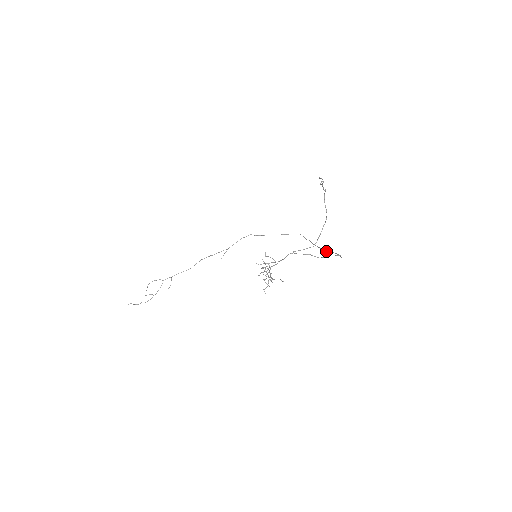
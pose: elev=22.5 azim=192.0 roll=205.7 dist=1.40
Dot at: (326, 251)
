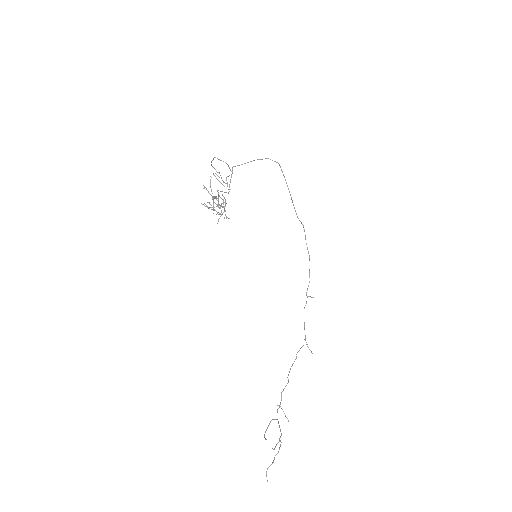
Dot at: occluded
